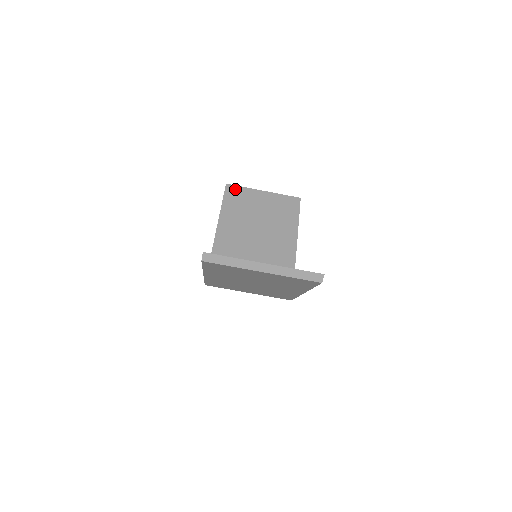
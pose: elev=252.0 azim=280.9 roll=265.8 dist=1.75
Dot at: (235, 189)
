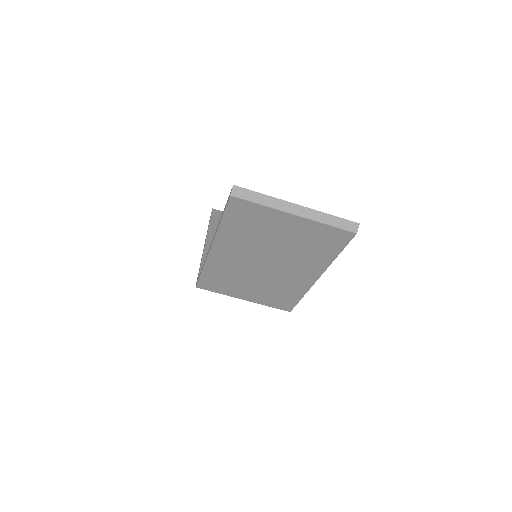
Dot at: occluded
